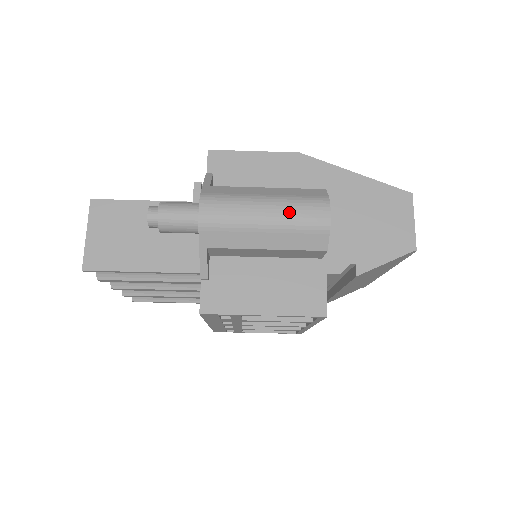
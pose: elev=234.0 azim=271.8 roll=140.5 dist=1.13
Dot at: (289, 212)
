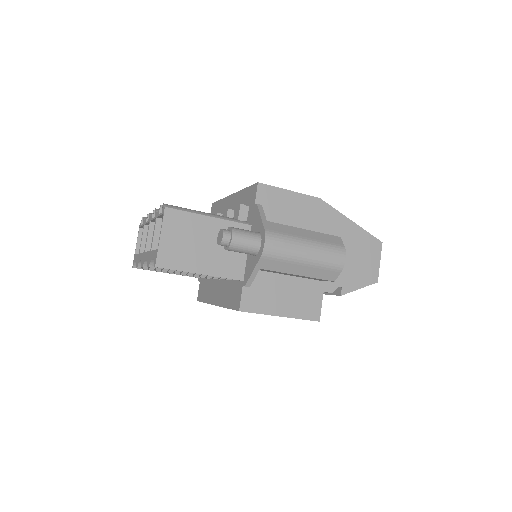
Dot at: (321, 255)
